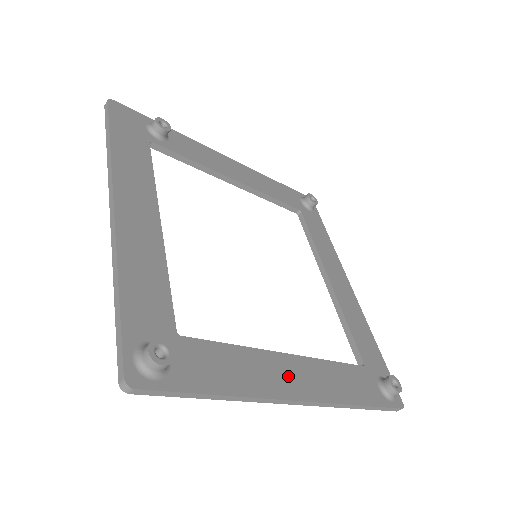
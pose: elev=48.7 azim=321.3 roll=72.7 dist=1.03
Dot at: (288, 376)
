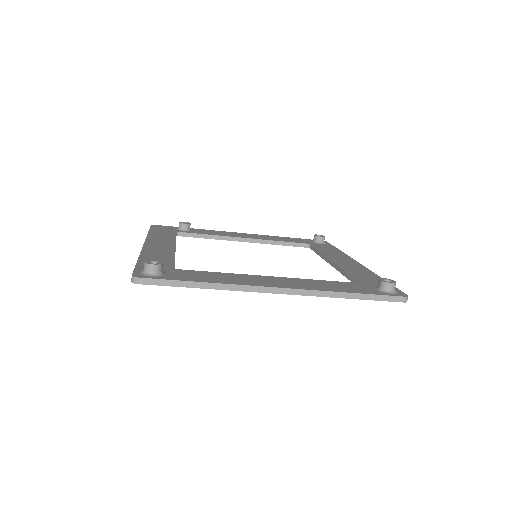
Dot at: (268, 281)
